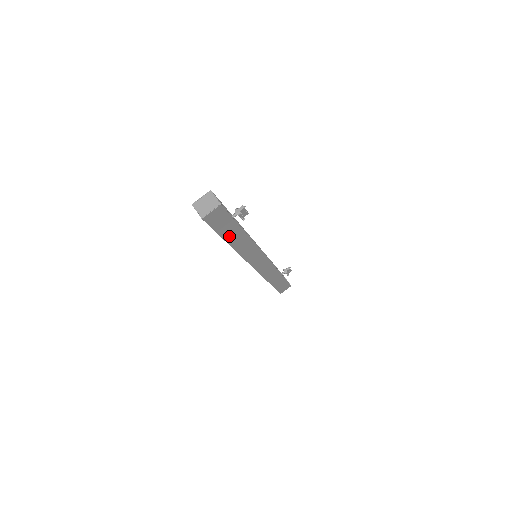
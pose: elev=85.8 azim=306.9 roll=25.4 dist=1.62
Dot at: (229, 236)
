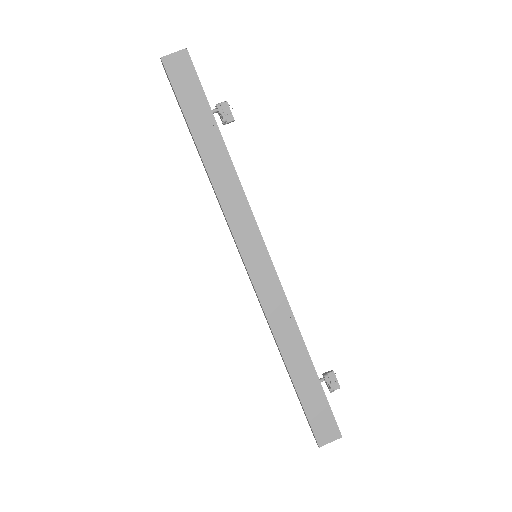
Dot at: (199, 131)
